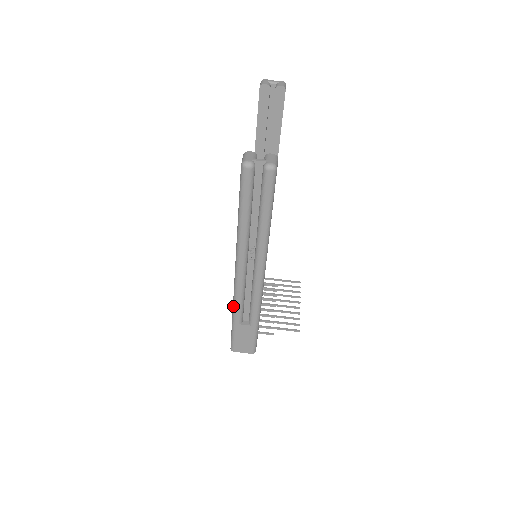
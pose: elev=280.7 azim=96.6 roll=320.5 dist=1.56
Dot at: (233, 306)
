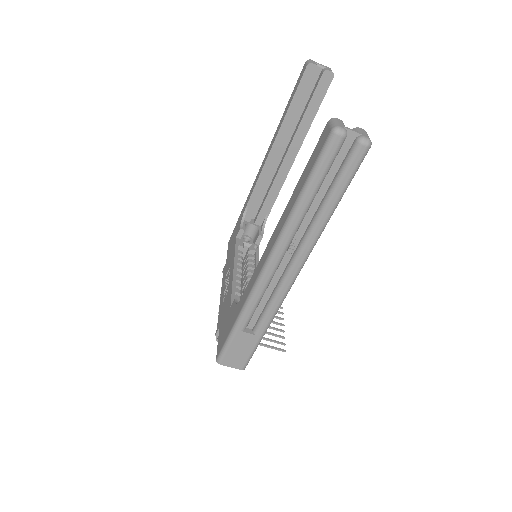
Dot at: (243, 307)
